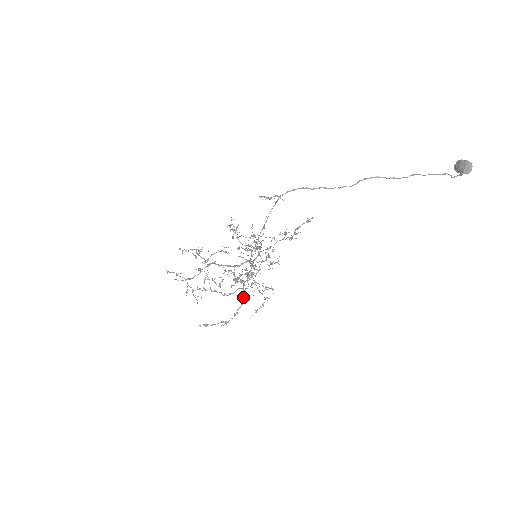
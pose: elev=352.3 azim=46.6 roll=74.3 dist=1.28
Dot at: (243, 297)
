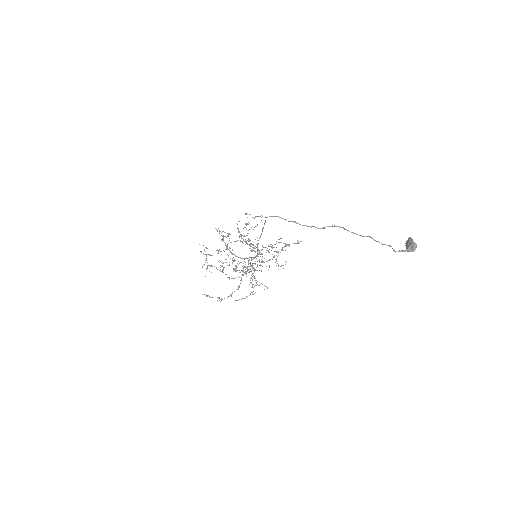
Dot at: (239, 285)
